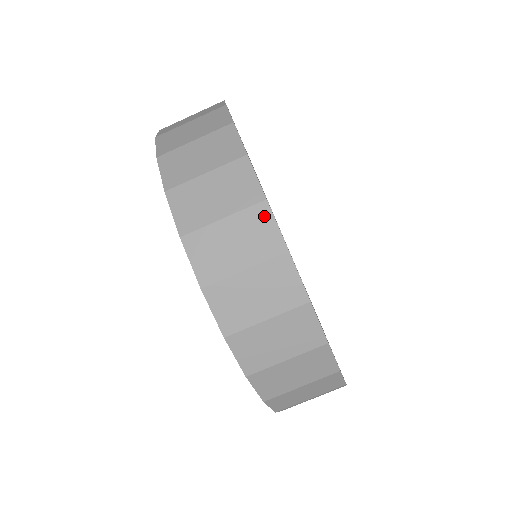
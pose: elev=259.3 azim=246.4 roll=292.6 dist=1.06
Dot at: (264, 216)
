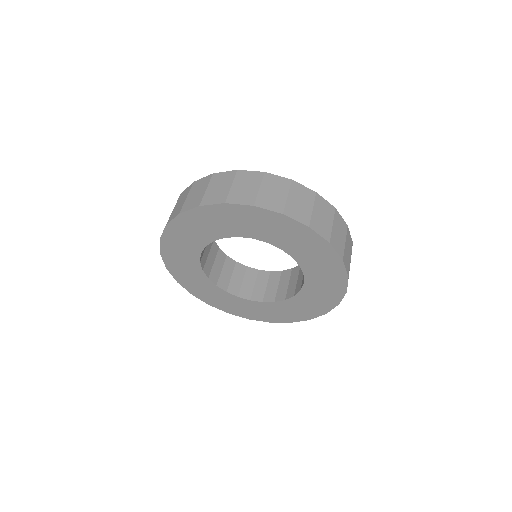
Dot at: (218, 175)
